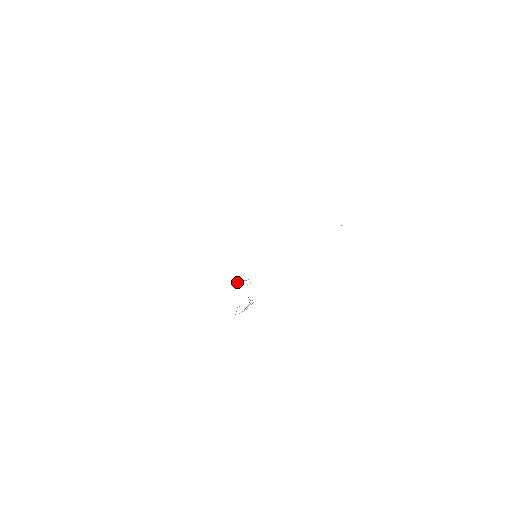
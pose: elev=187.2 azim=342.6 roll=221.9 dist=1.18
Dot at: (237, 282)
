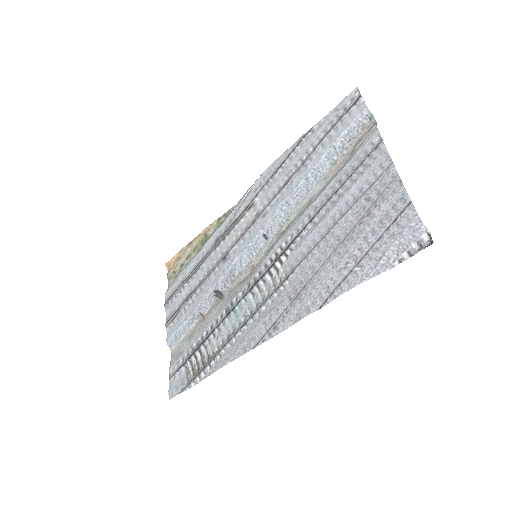
Dot at: (253, 292)
